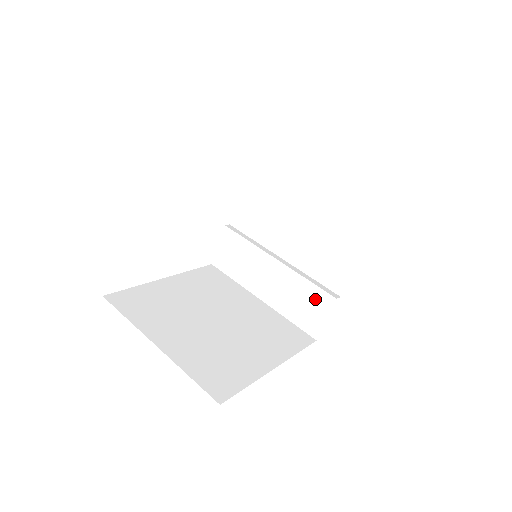
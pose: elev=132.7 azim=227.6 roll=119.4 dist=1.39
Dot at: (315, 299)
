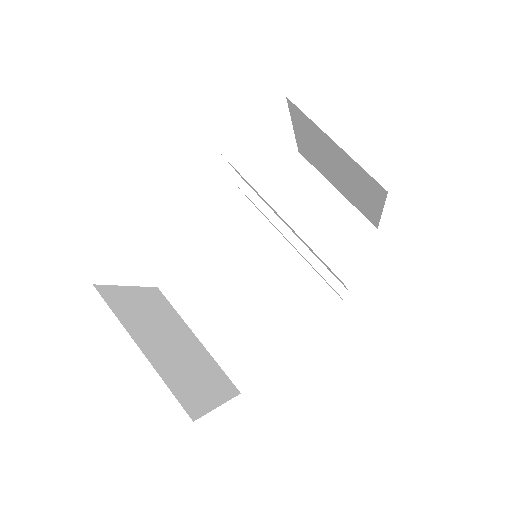
Dot at: occluded
